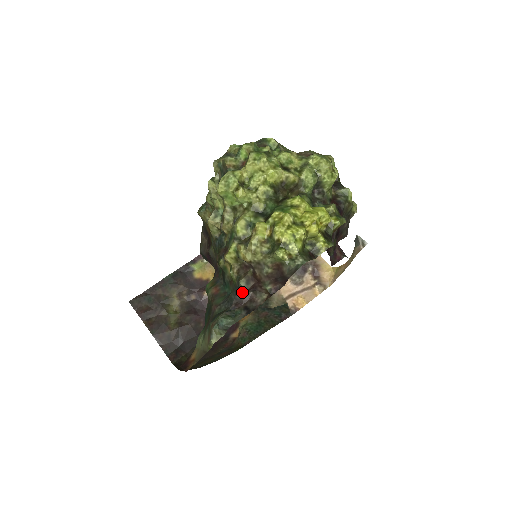
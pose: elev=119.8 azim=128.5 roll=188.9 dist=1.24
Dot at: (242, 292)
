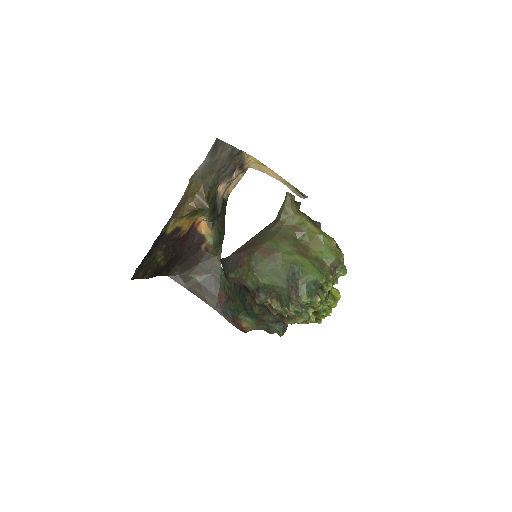
Dot at: occluded
